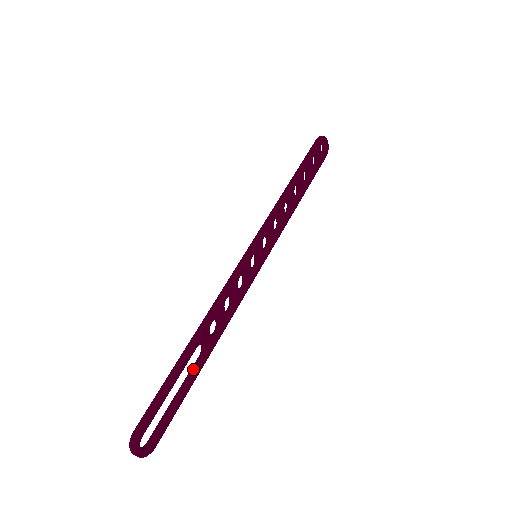
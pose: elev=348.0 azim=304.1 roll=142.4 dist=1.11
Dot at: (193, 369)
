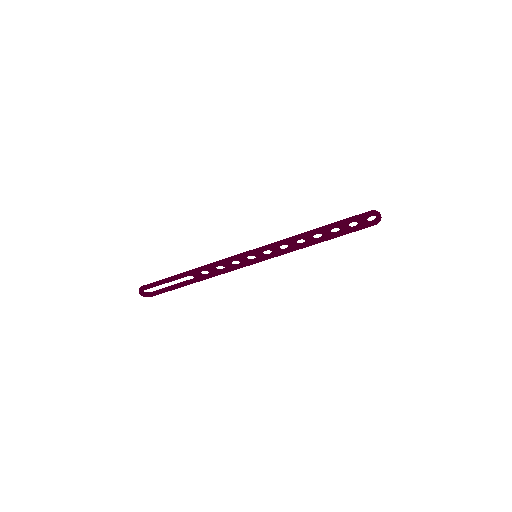
Dot at: (185, 282)
